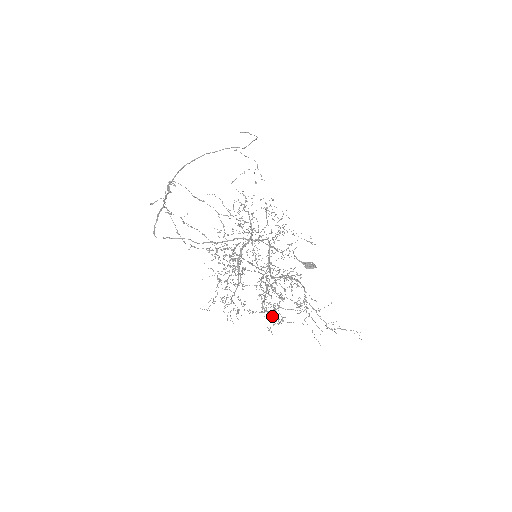
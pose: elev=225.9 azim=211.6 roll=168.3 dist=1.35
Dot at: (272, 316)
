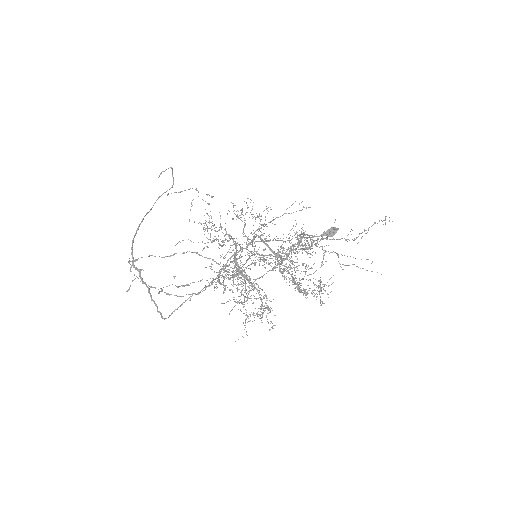
Dot at: (312, 290)
